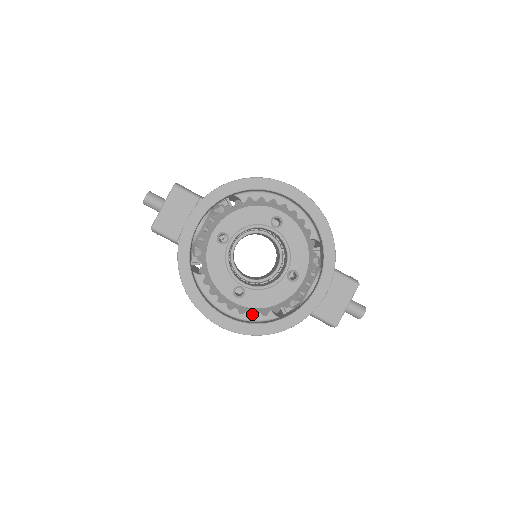
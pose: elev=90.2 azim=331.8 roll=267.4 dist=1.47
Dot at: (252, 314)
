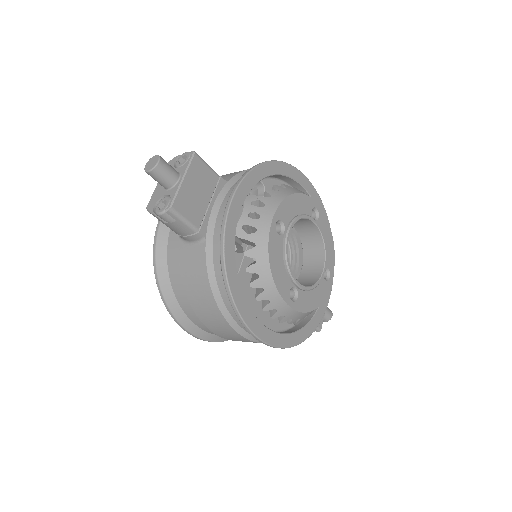
Dot at: (292, 321)
